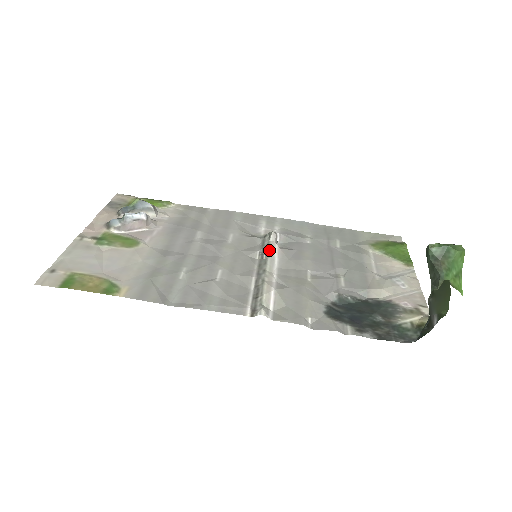
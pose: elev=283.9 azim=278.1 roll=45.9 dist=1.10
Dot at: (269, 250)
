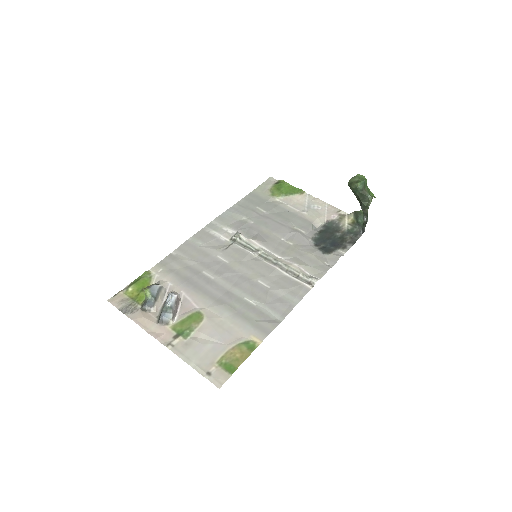
Dot at: (254, 246)
